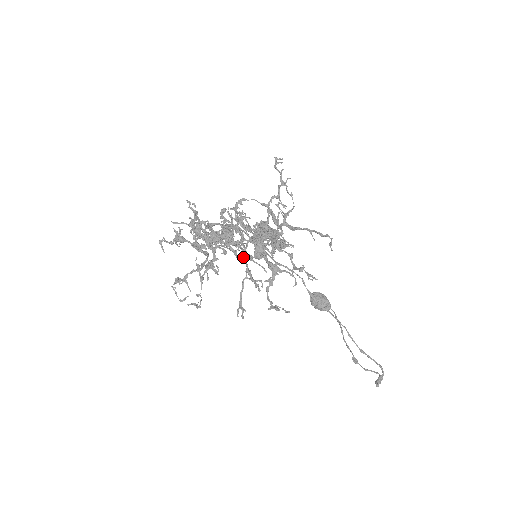
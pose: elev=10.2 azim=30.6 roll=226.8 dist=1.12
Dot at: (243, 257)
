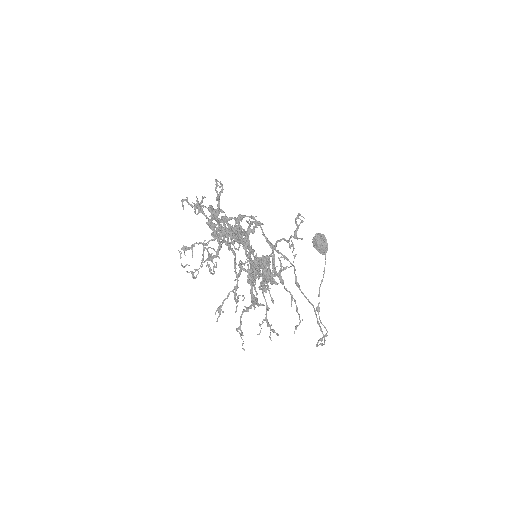
Dot at: (237, 274)
